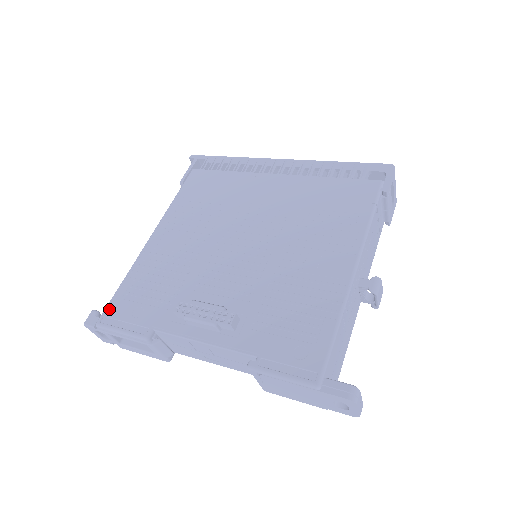
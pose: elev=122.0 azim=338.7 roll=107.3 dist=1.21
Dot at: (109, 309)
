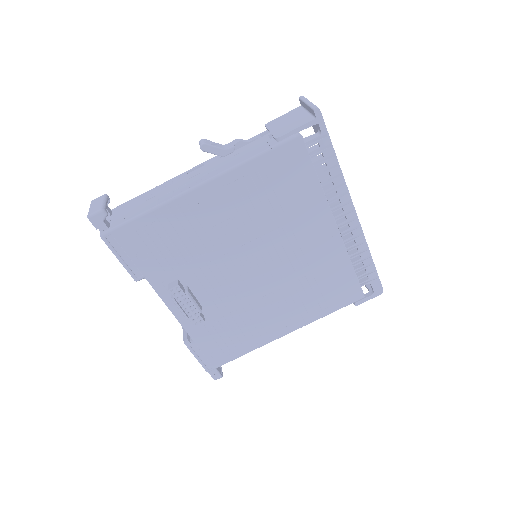
Dot at: (120, 232)
